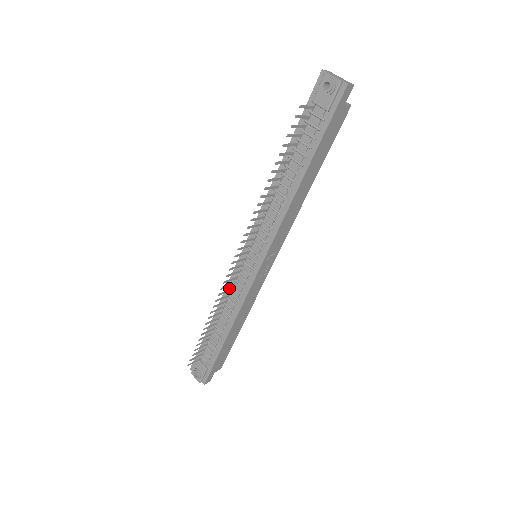
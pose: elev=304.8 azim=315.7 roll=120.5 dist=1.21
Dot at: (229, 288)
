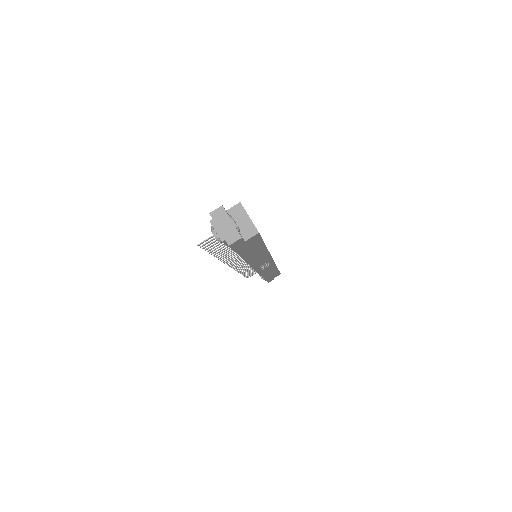
Dot at: occluded
